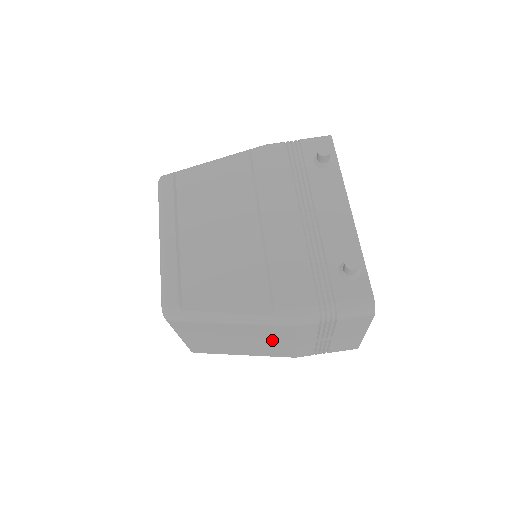
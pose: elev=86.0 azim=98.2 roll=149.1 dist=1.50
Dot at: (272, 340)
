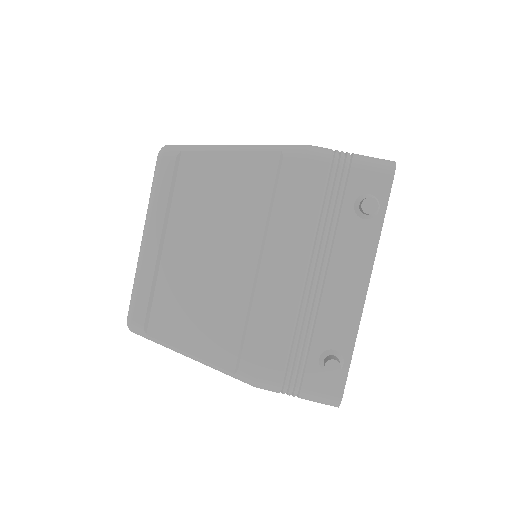
Dot at: occluded
